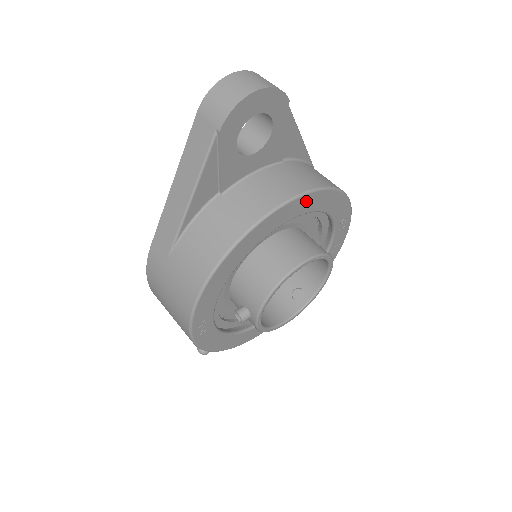
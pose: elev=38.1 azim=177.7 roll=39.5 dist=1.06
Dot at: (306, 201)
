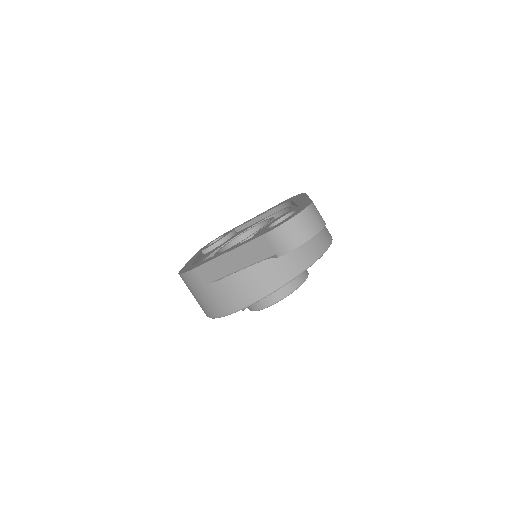
Dot at: occluded
